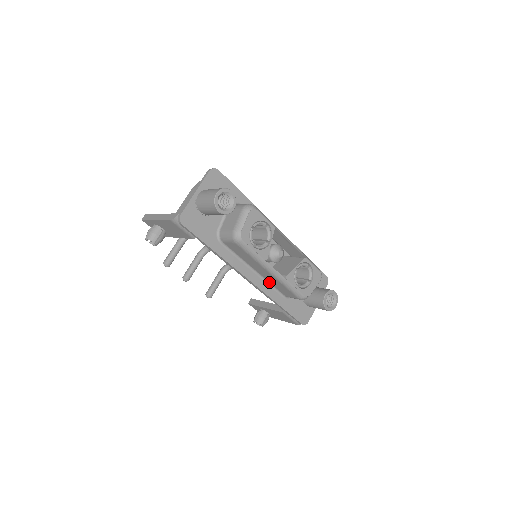
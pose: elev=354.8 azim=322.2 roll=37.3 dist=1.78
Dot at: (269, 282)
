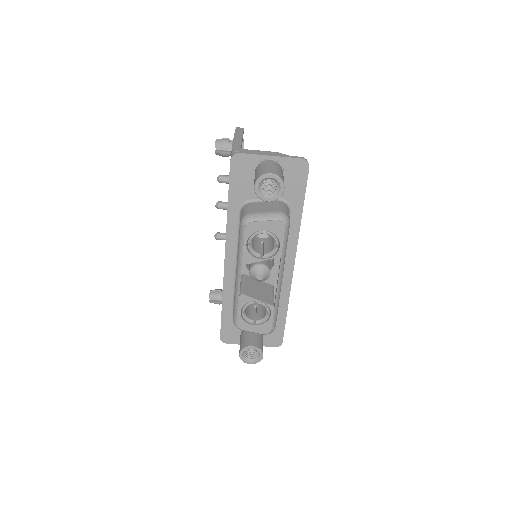
Dot at: occluded
